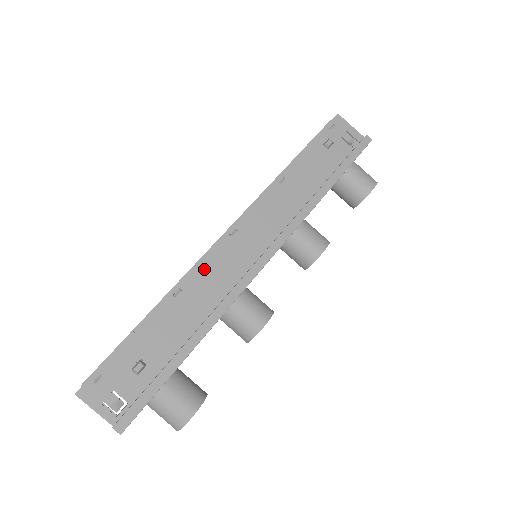
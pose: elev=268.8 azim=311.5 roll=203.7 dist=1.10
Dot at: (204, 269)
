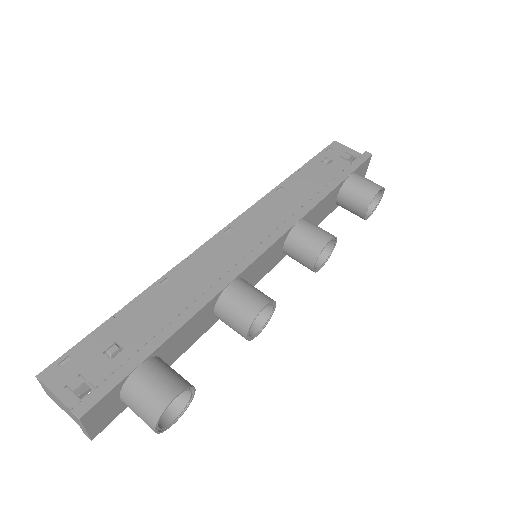
Dot at: (195, 261)
